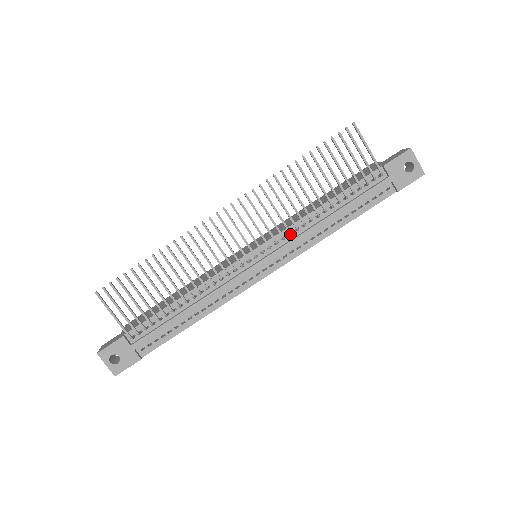
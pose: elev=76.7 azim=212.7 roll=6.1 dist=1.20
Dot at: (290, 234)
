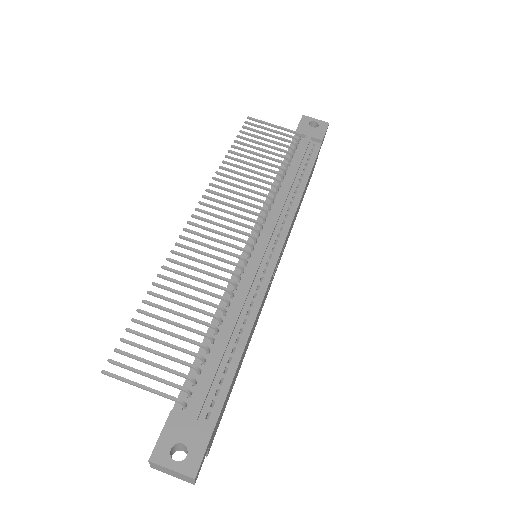
Dot at: (269, 205)
